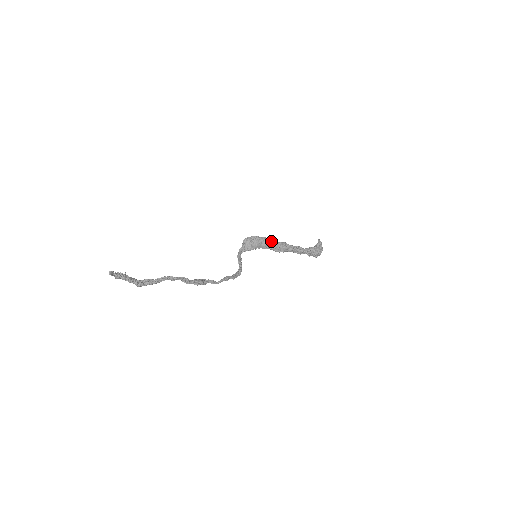
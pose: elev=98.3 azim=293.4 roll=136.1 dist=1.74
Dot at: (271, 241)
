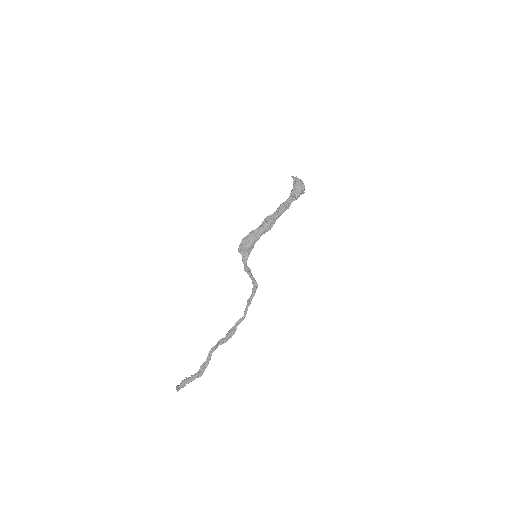
Dot at: (256, 229)
